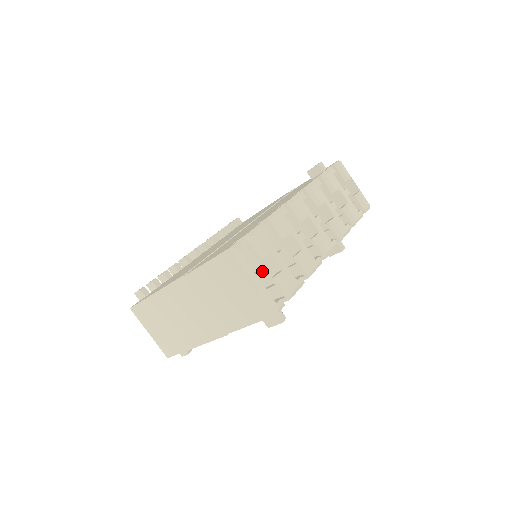
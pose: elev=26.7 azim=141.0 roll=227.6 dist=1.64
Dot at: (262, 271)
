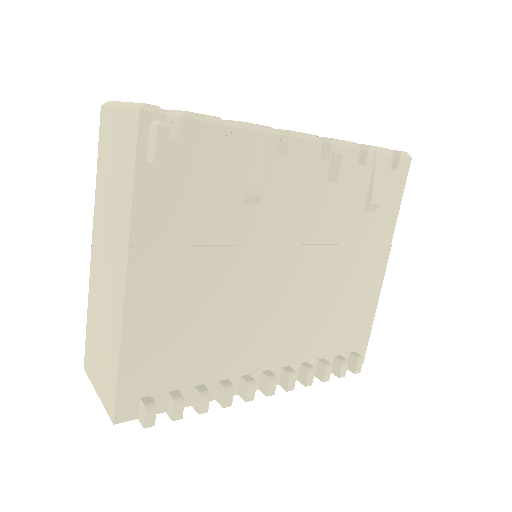
Dot at: occluded
